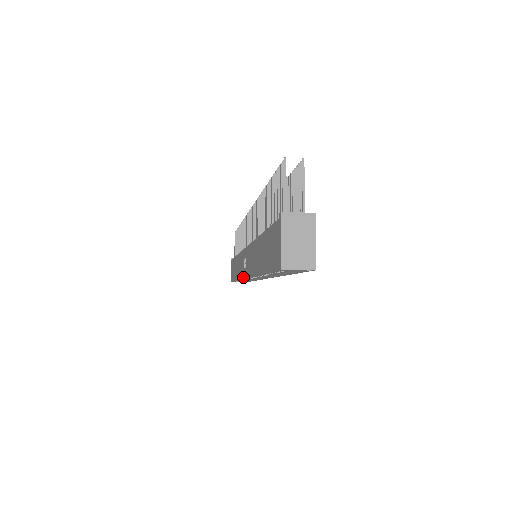
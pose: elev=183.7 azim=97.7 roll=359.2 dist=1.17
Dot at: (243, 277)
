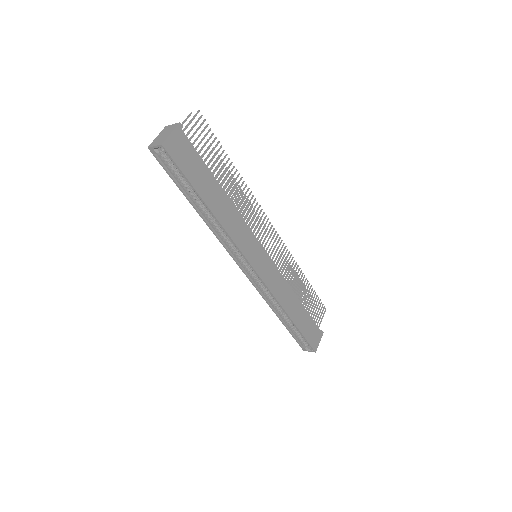
Dot at: (250, 279)
